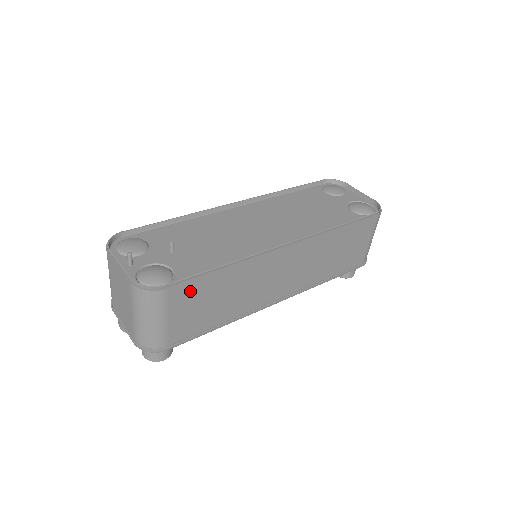
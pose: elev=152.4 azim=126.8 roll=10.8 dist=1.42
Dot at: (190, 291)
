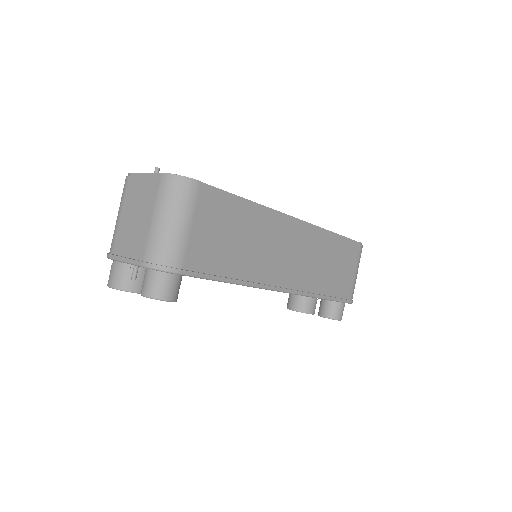
Dot at: (217, 205)
